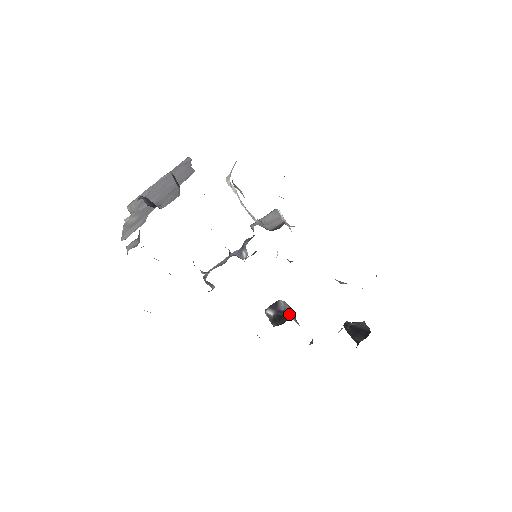
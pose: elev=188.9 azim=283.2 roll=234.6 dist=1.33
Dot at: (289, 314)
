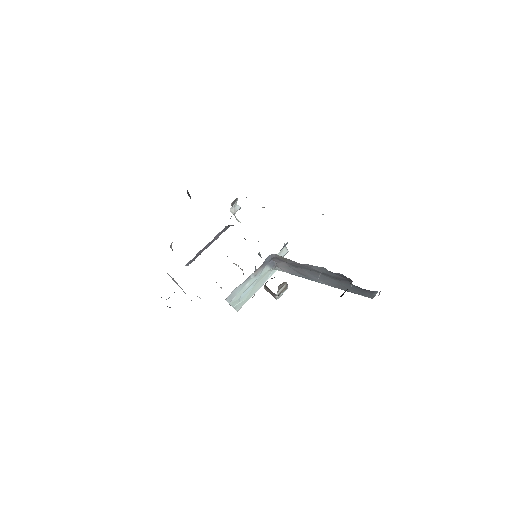
Dot at: occluded
